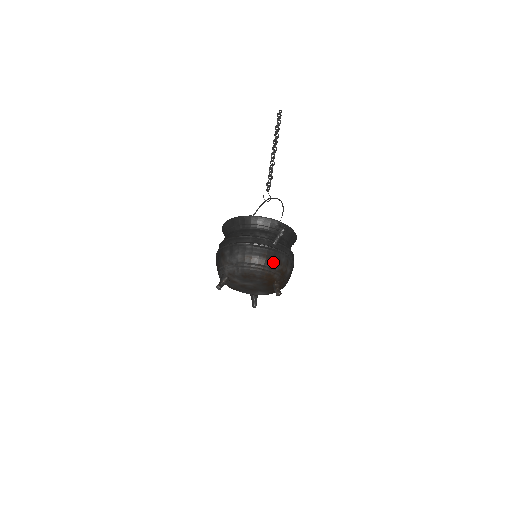
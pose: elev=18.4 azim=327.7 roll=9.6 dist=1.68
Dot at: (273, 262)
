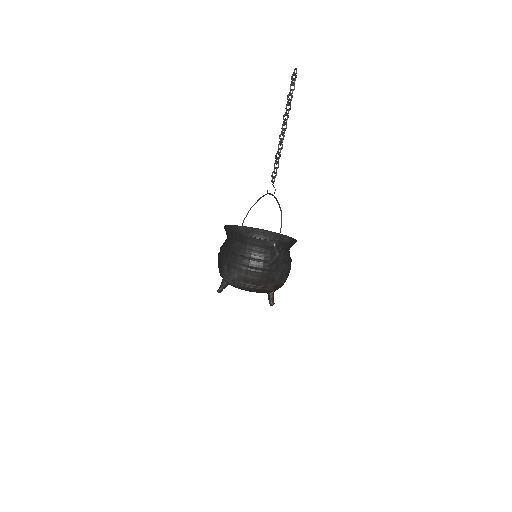
Dot at: (267, 282)
